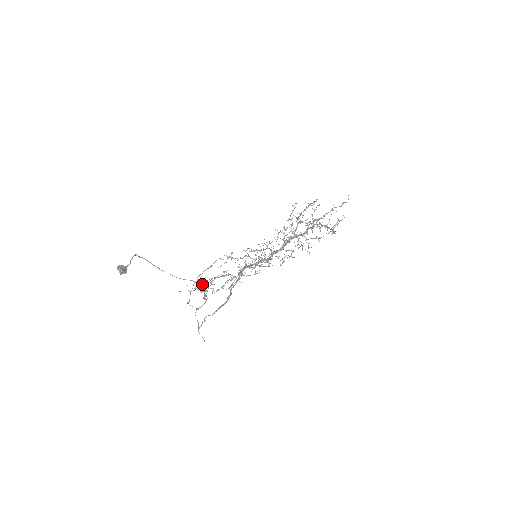
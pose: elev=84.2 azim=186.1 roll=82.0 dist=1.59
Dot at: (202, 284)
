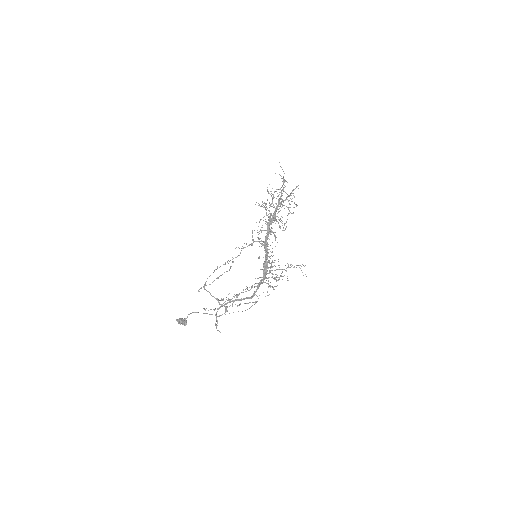
Dot at: (227, 300)
